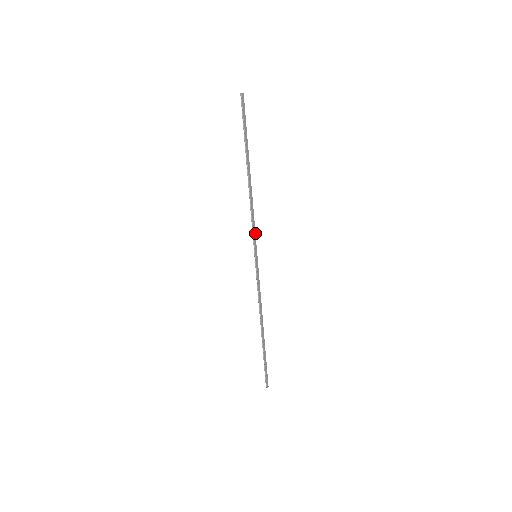
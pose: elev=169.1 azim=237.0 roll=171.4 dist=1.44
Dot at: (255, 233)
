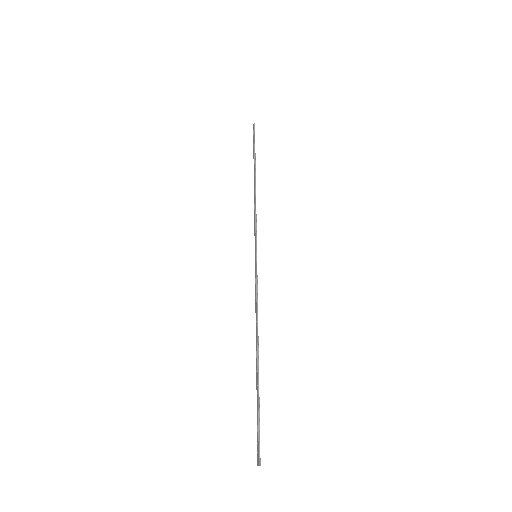
Dot at: (255, 233)
